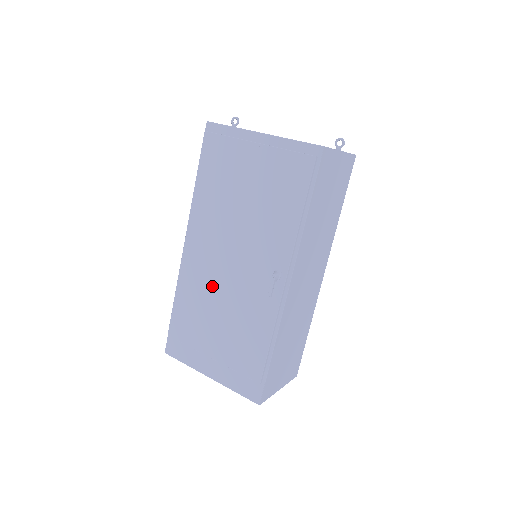
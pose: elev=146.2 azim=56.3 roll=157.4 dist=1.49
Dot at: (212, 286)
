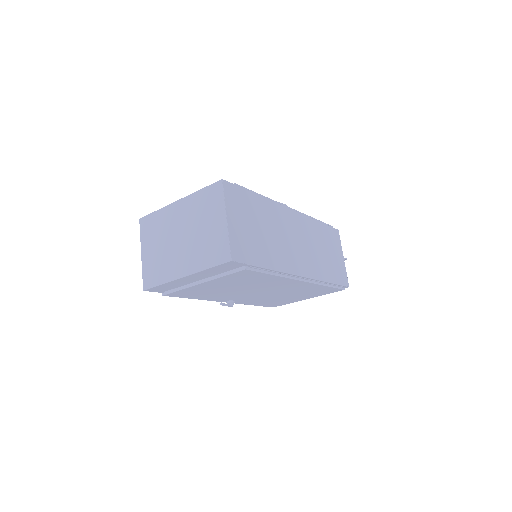
Dot at: occluded
